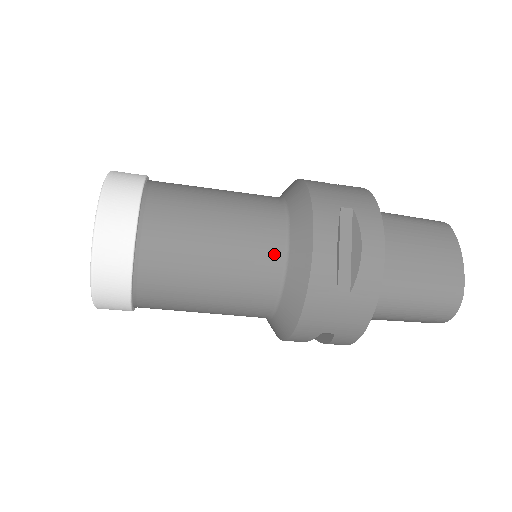
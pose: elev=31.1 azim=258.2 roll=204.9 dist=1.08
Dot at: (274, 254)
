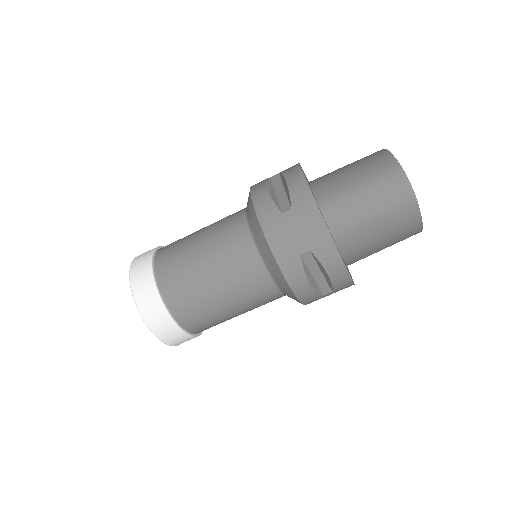
Dot at: (239, 226)
